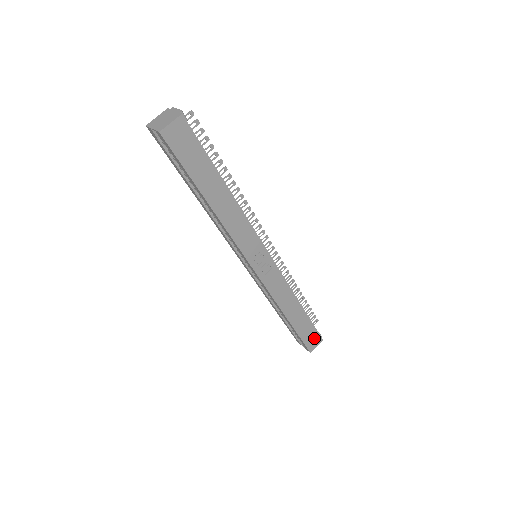
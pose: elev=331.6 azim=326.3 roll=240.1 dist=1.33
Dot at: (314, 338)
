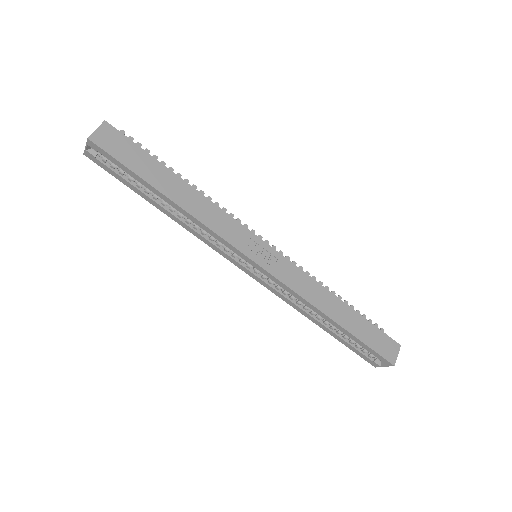
Dot at: (386, 344)
